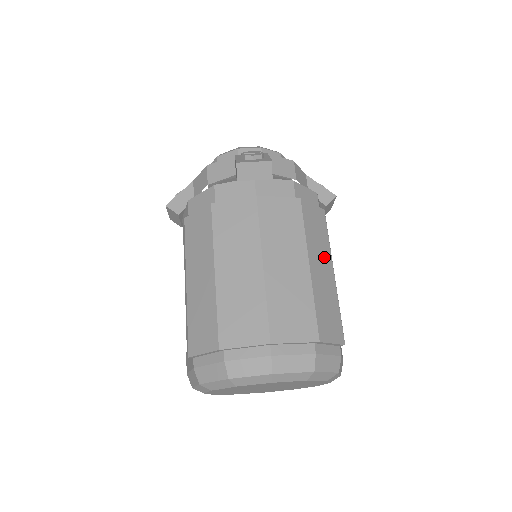
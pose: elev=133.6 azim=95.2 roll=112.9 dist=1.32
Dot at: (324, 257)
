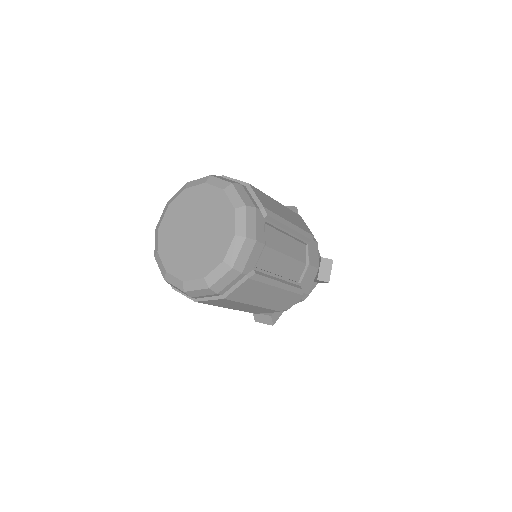
Dot at: (291, 219)
